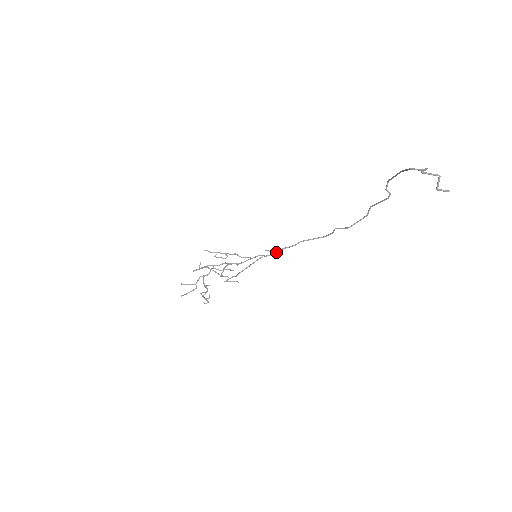
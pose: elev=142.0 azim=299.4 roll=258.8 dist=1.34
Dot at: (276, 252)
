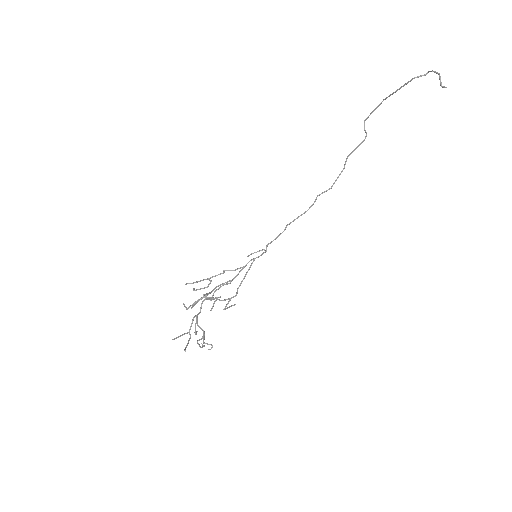
Dot at: occluded
